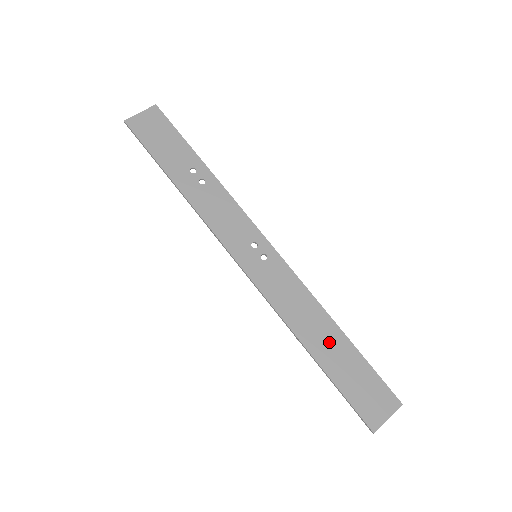
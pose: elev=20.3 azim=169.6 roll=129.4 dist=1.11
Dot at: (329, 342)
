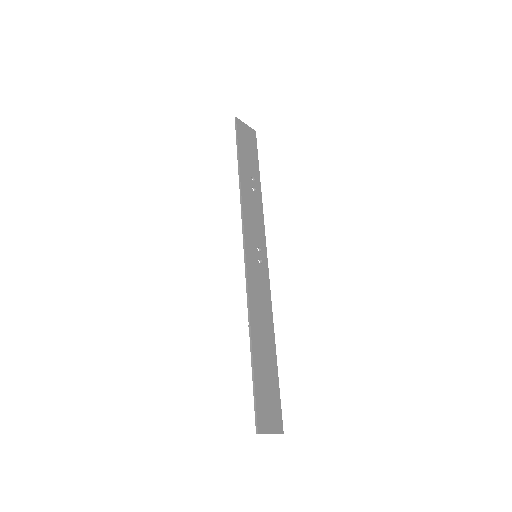
Dot at: (266, 347)
